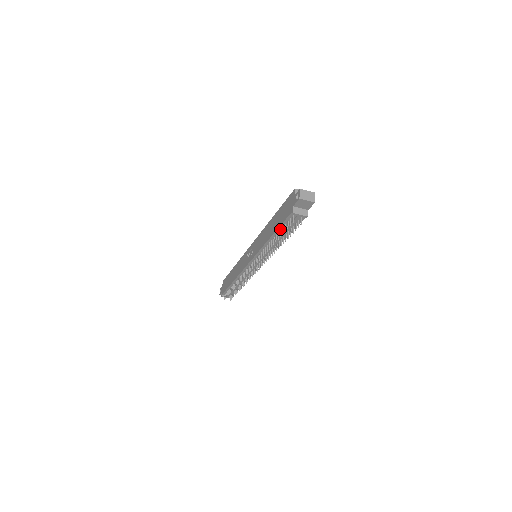
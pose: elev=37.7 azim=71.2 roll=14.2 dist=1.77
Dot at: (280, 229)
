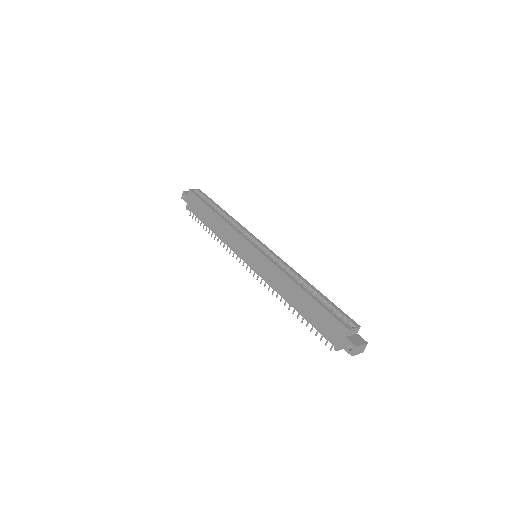
Dot at: (309, 320)
